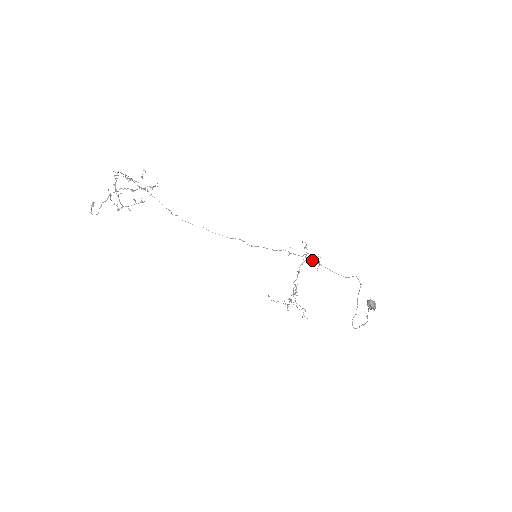
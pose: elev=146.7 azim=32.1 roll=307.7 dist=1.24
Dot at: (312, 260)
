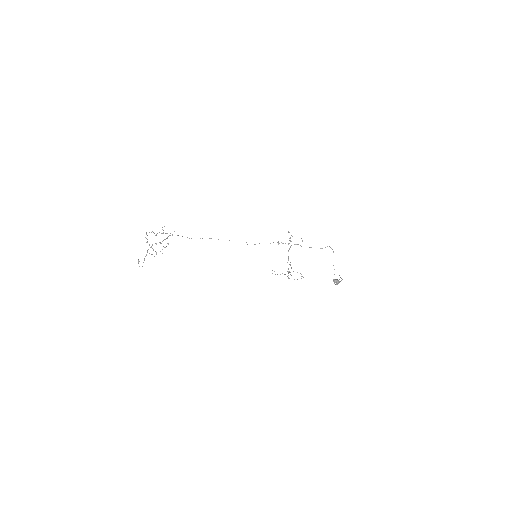
Dot at: (295, 244)
